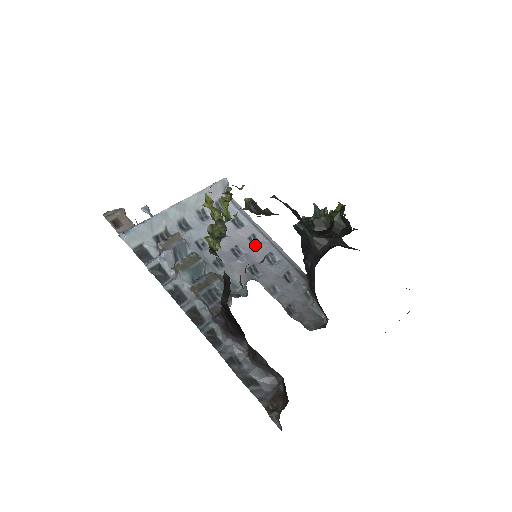
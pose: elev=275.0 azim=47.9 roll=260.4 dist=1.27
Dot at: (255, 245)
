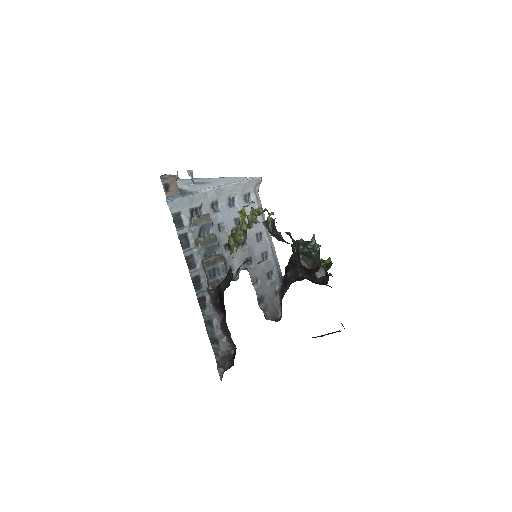
Dot at: (258, 241)
